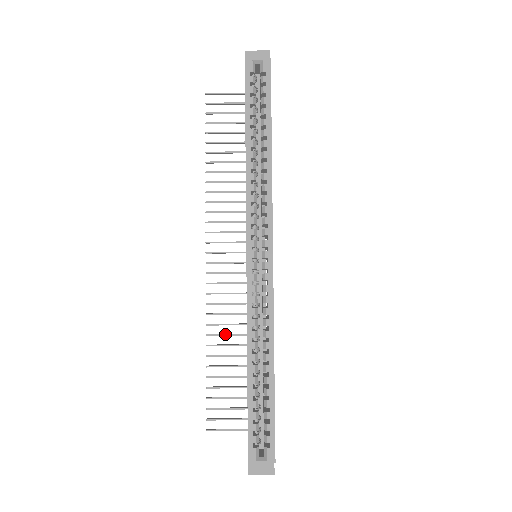
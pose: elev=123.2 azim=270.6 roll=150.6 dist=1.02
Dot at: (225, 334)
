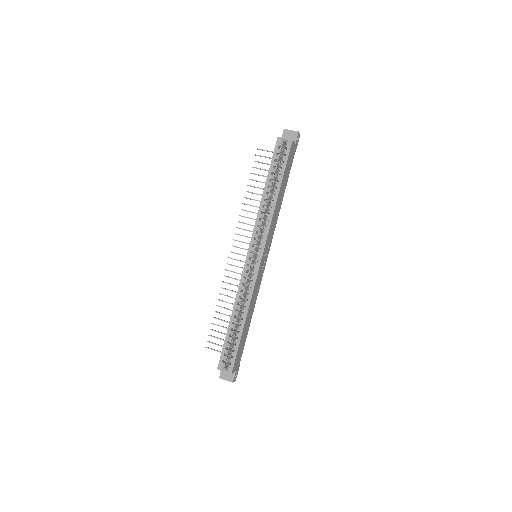
Dot at: (230, 296)
